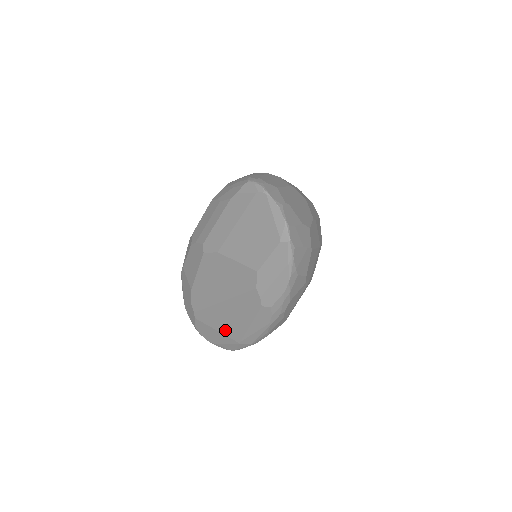
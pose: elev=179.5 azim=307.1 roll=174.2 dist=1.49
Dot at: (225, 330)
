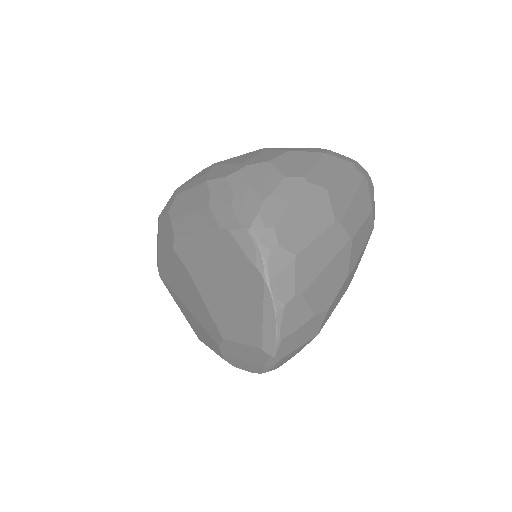
Dot at: (187, 318)
